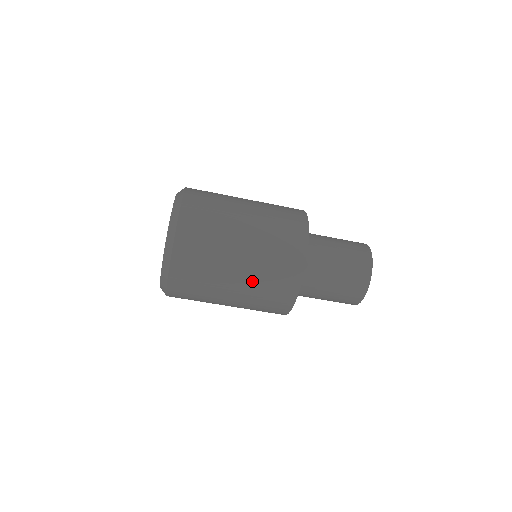
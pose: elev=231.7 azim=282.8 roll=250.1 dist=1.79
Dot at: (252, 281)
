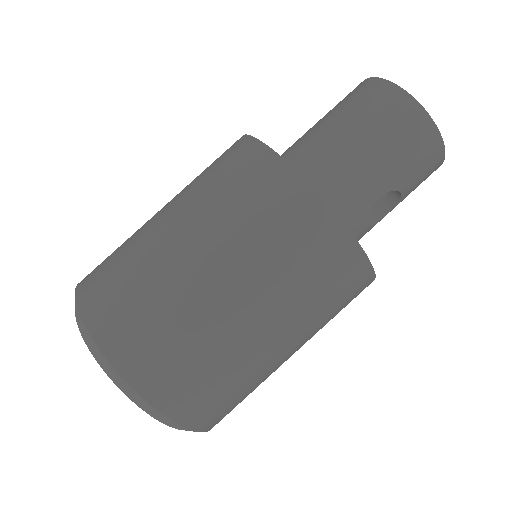
Dot at: (184, 194)
